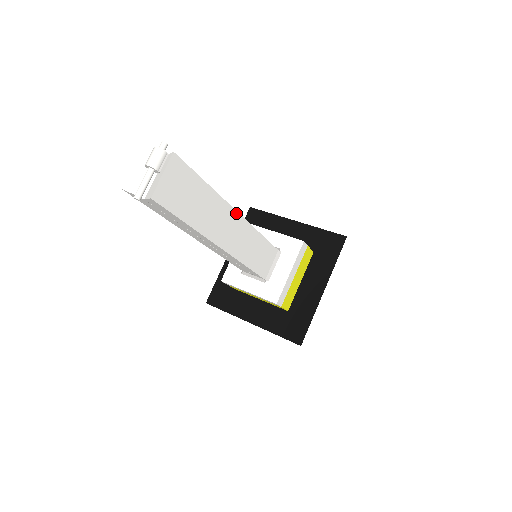
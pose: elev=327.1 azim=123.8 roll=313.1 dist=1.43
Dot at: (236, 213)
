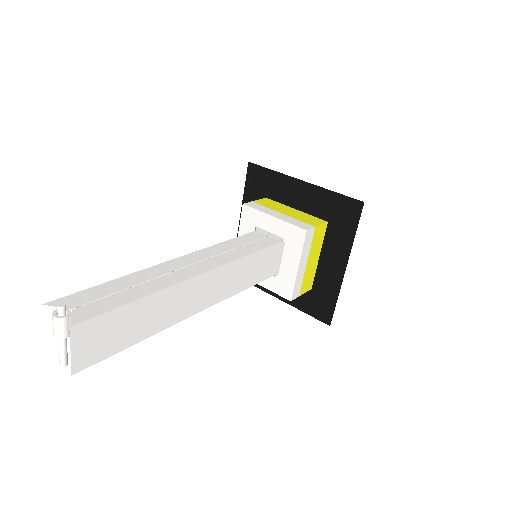
Dot at: (198, 277)
